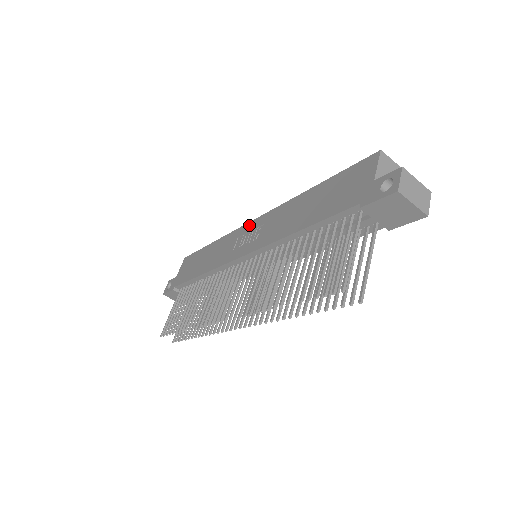
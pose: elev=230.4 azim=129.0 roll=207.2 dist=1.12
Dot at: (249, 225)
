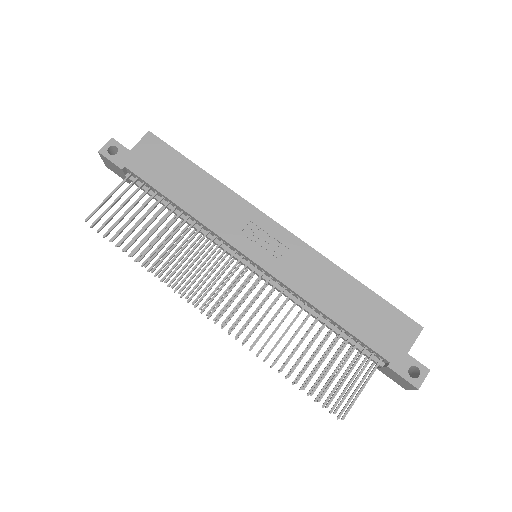
Dot at: (271, 224)
